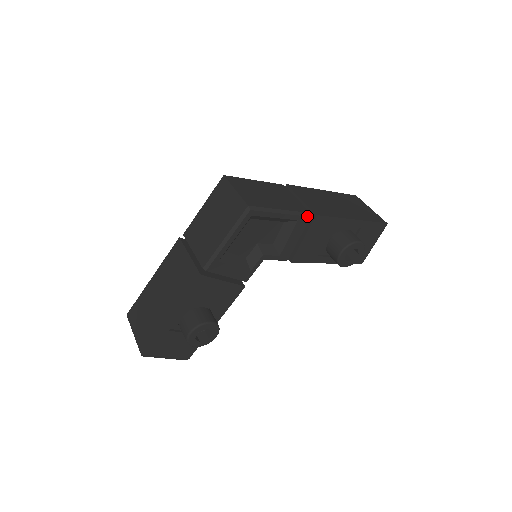
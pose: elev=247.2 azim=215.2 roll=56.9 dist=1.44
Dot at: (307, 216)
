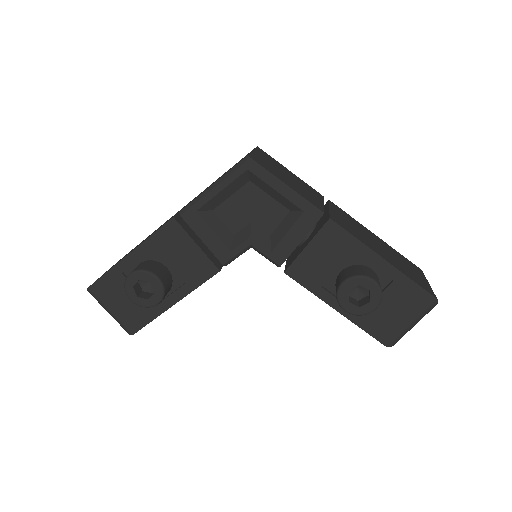
Dot at: (317, 213)
